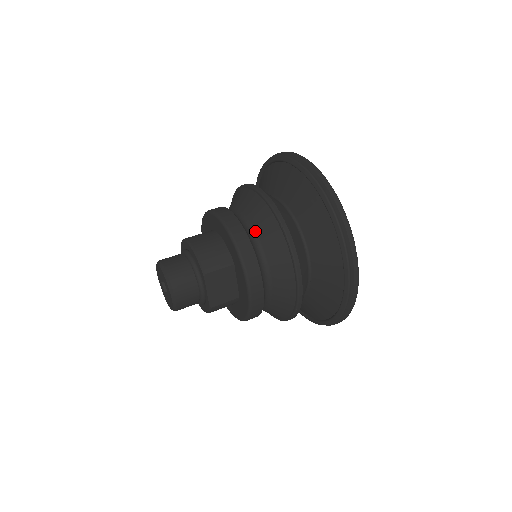
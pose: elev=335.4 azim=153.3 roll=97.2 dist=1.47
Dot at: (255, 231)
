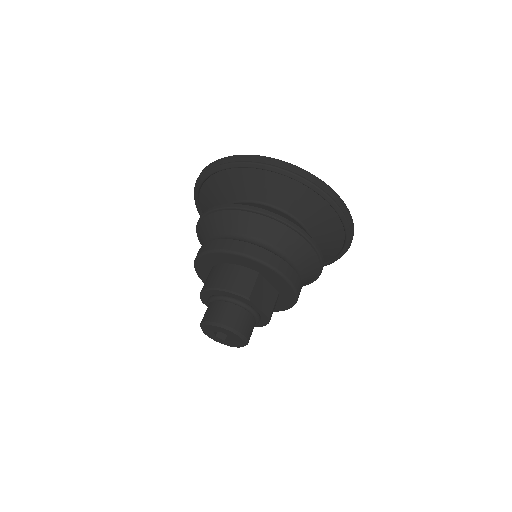
Dot at: (252, 237)
